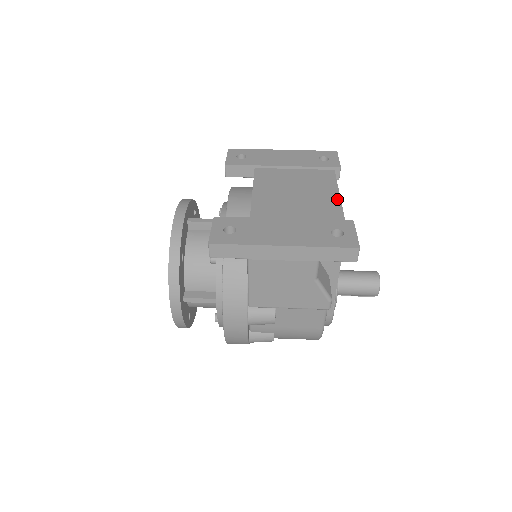
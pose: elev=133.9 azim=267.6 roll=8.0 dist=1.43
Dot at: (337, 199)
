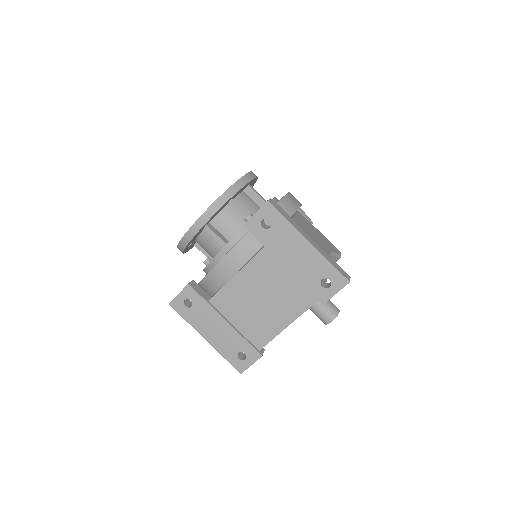
Dot at: (280, 329)
